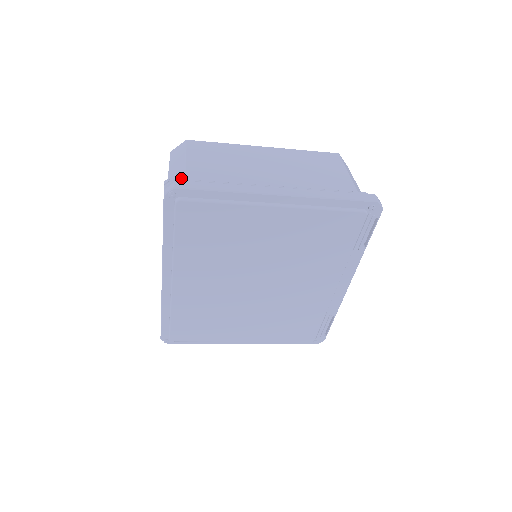
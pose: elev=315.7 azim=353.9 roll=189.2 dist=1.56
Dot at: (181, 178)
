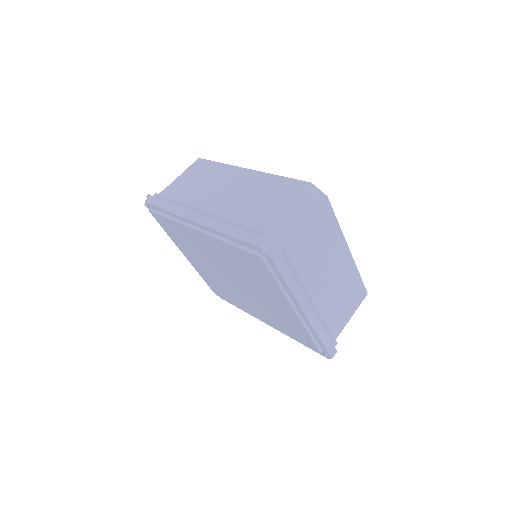
Dot at: (284, 241)
